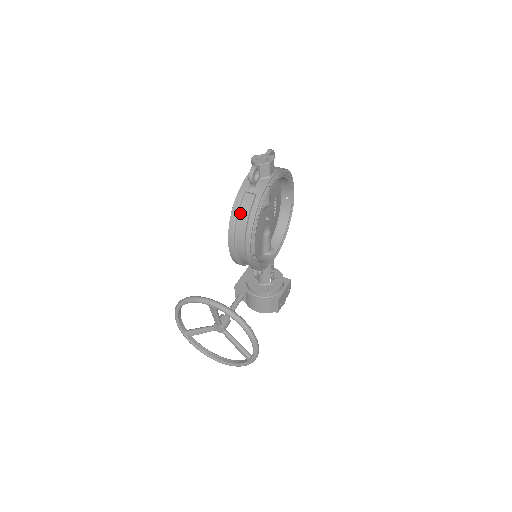
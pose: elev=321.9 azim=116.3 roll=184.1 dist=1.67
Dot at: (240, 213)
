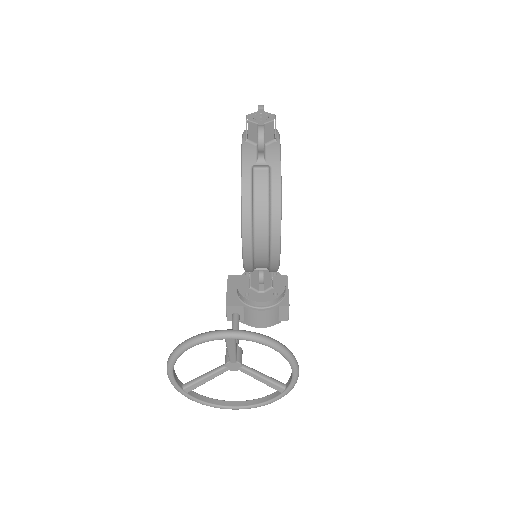
Dot at: (254, 197)
